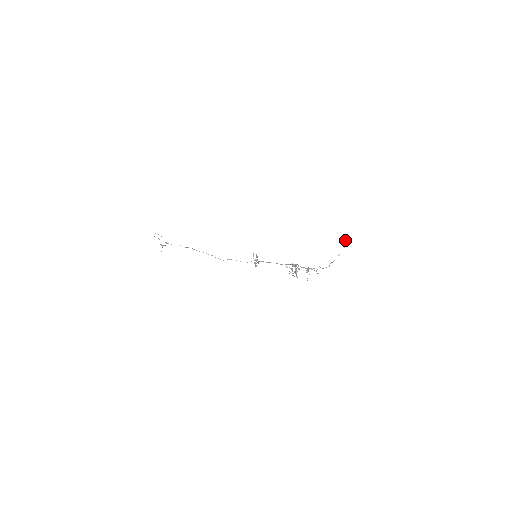
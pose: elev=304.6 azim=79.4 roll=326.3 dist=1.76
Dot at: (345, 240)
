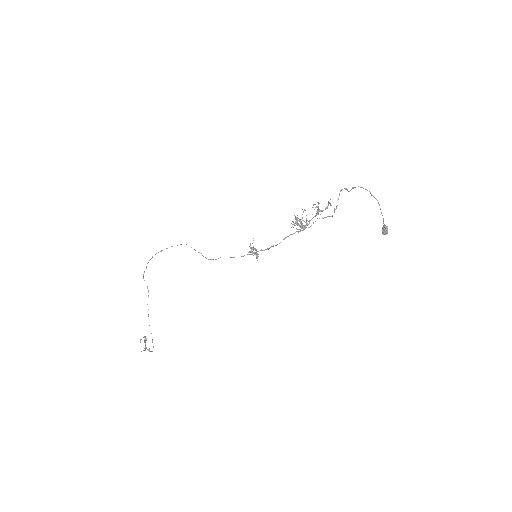
Dot at: (383, 230)
